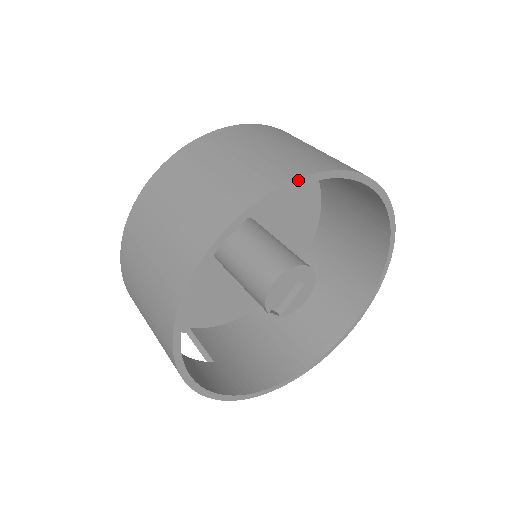
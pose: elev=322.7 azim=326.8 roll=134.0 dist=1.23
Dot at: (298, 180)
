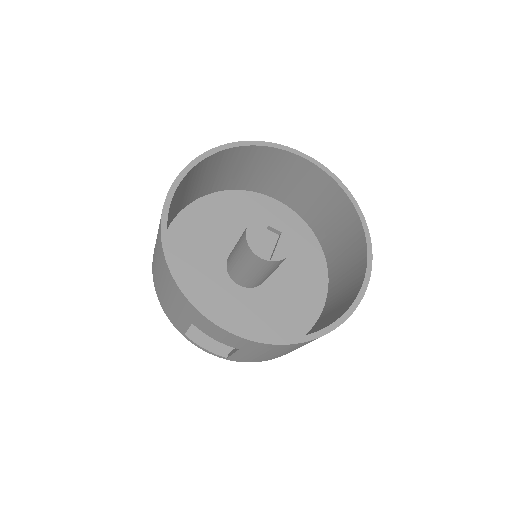
Dot at: (227, 145)
